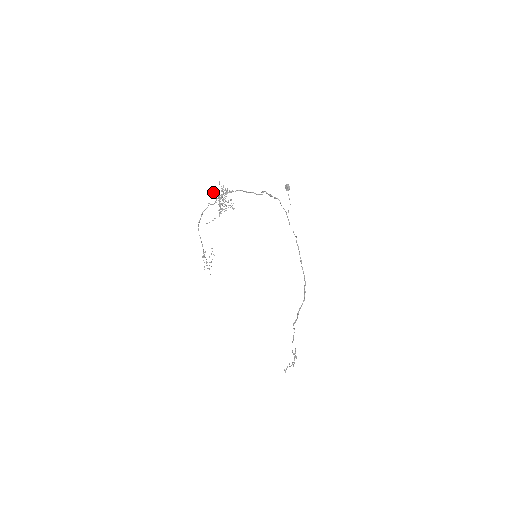
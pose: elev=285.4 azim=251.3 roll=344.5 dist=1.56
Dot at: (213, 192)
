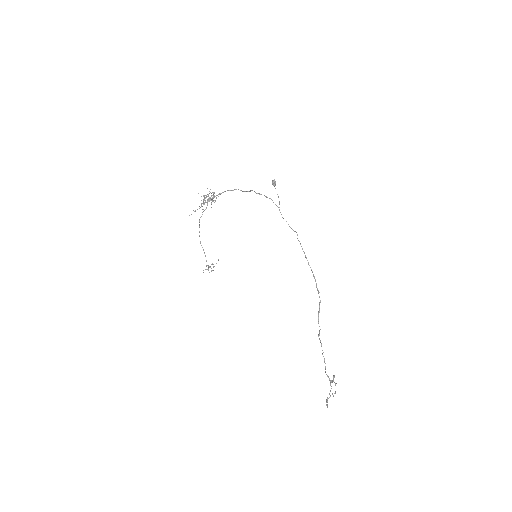
Dot at: occluded
